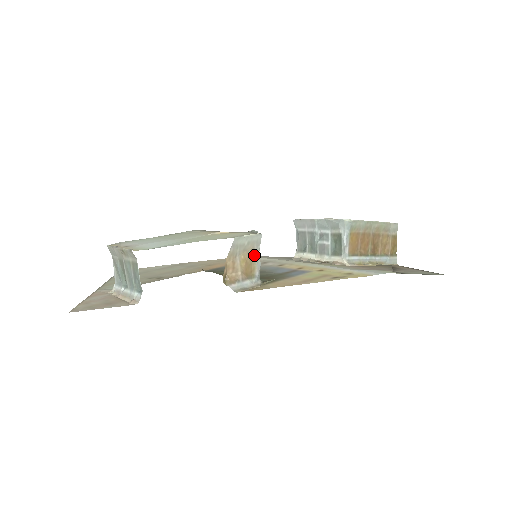
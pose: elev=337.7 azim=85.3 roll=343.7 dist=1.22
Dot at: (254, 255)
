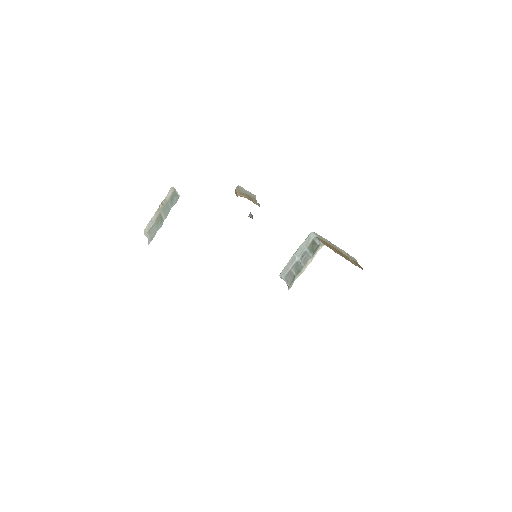
Dot at: (253, 199)
